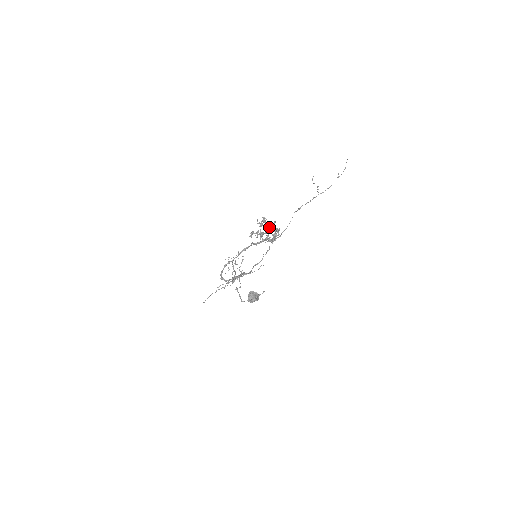
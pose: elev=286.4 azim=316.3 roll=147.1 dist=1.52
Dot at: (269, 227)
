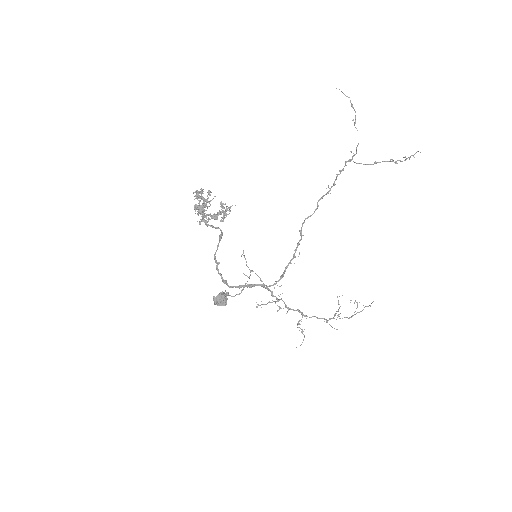
Dot at: (195, 196)
